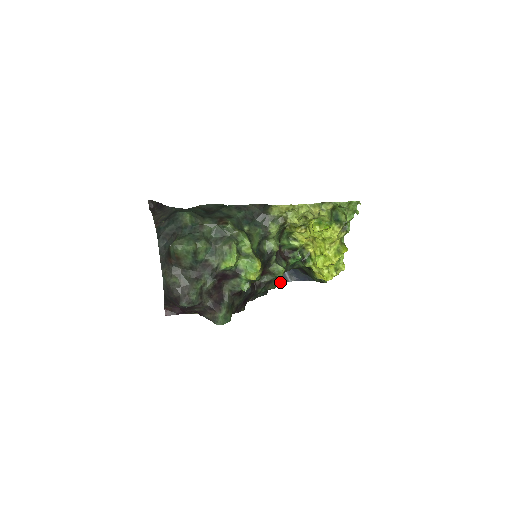
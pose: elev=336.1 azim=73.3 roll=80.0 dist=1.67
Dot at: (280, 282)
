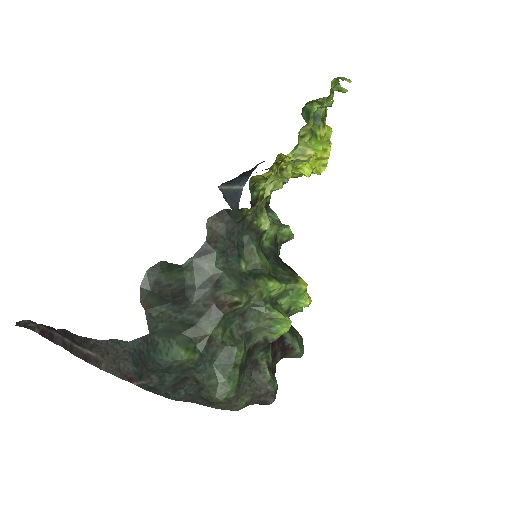
Dot at: (238, 202)
